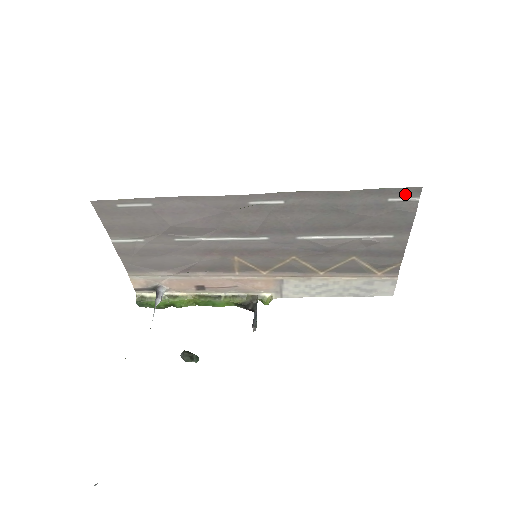
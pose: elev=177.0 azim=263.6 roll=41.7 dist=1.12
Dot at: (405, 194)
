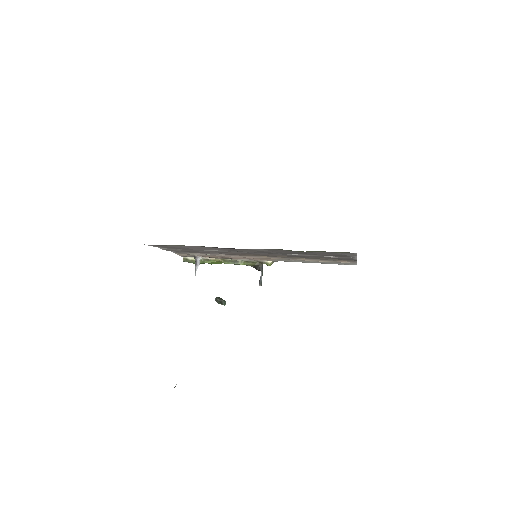
Dot at: (346, 253)
